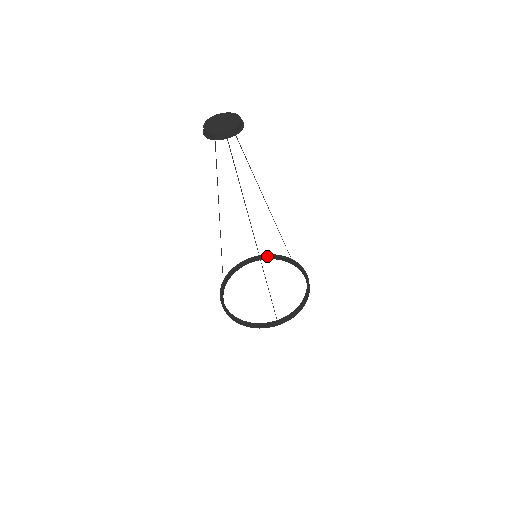
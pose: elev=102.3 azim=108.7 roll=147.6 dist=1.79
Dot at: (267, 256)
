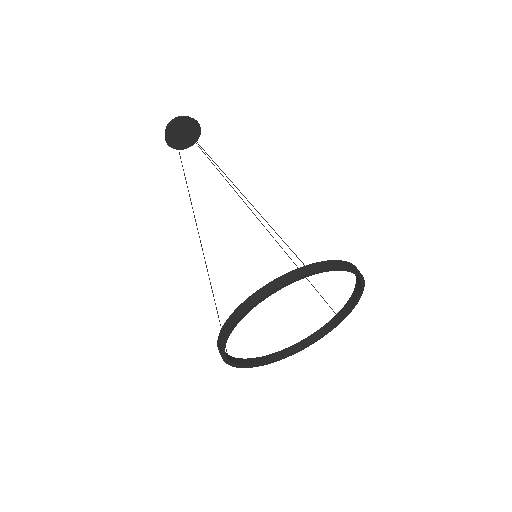
Dot at: (301, 341)
